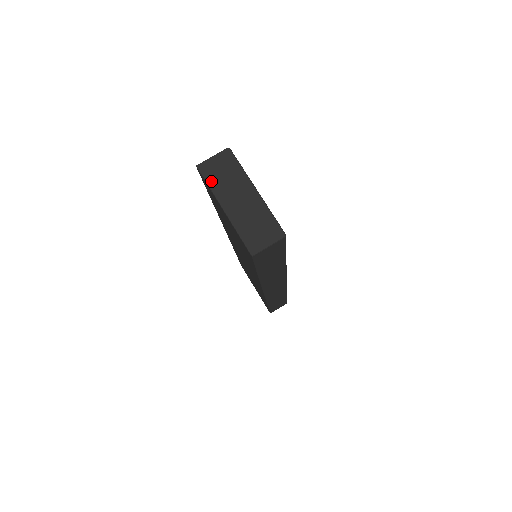
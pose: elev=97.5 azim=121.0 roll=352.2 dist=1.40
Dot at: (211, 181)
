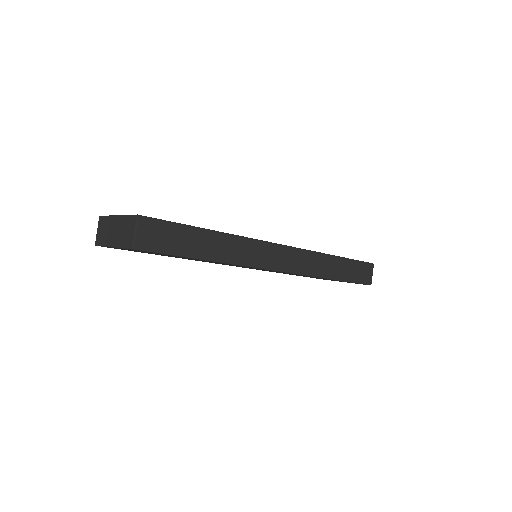
Dot at: (102, 242)
